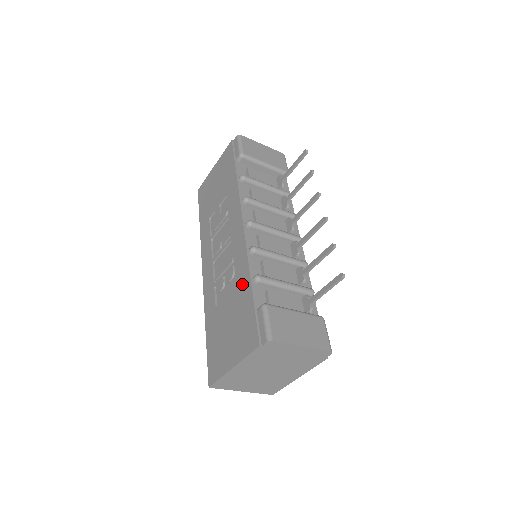
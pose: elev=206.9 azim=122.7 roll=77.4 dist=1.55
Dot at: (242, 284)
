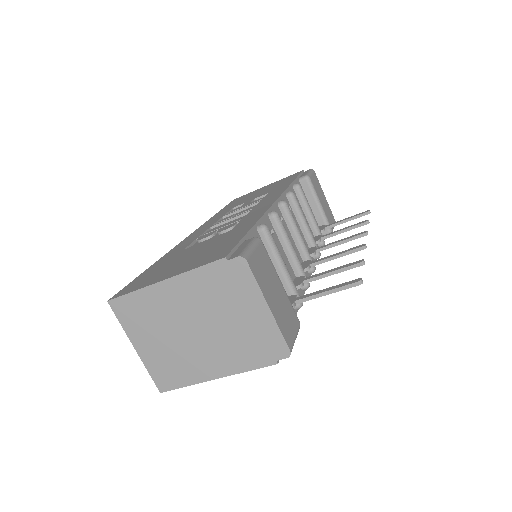
Dot at: (240, 228)
